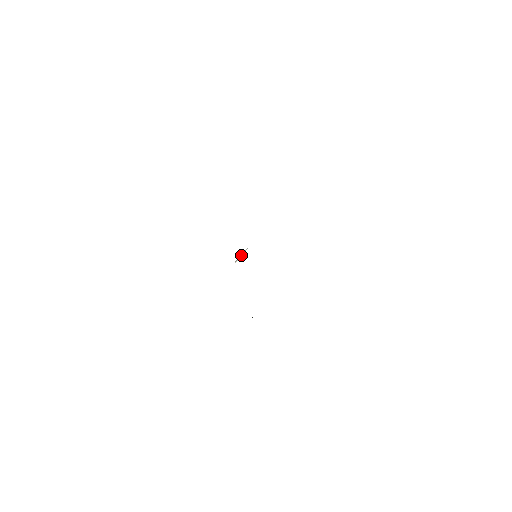
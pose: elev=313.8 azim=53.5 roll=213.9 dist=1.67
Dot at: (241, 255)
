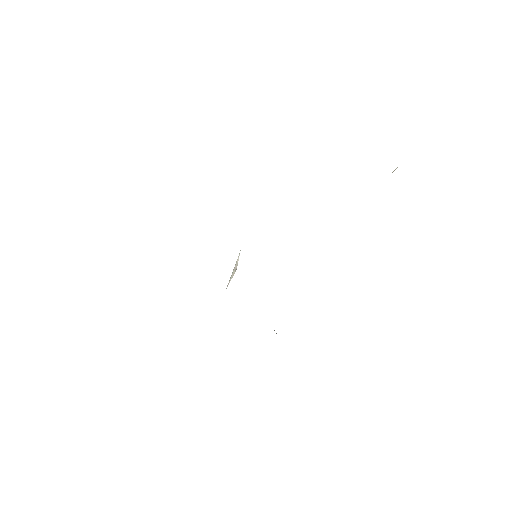
Dot at: (234, 268)
